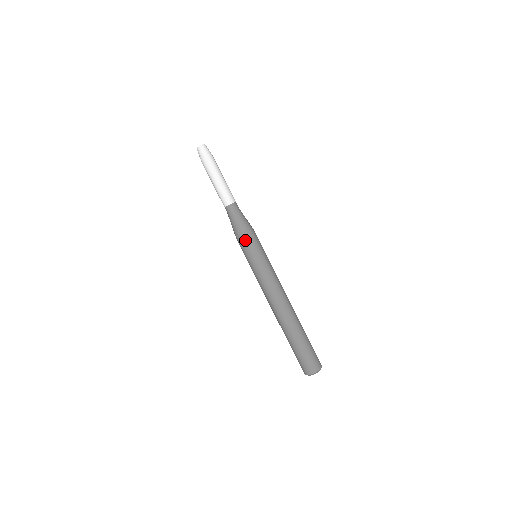
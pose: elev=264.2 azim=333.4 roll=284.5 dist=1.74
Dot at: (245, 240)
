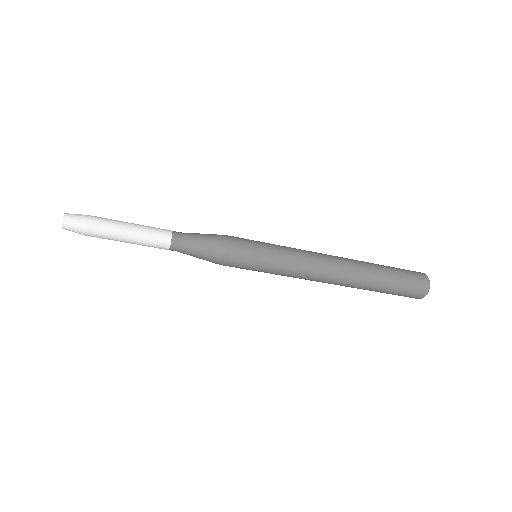
Dot at: (229, 260)
